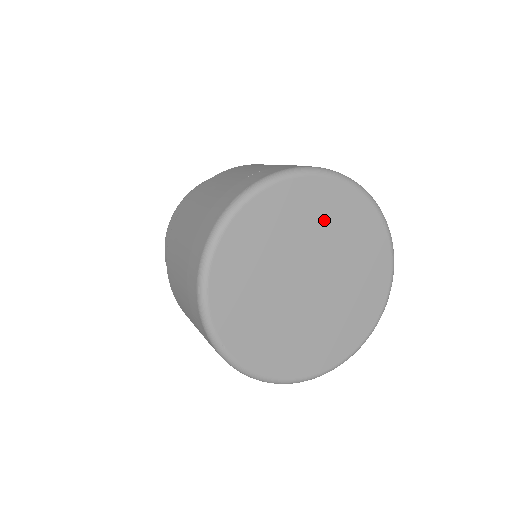
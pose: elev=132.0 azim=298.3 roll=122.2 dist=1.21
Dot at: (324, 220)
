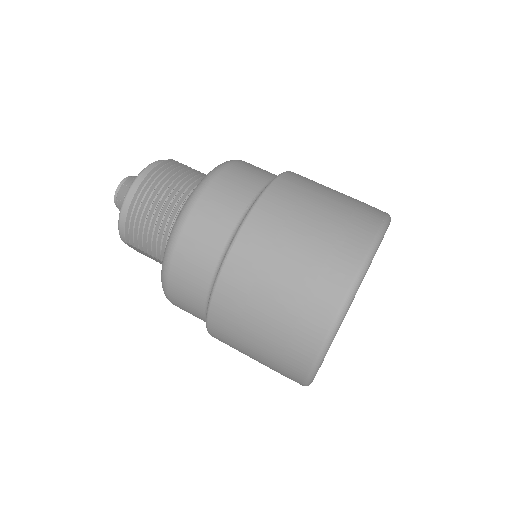
Dot at: occluded
